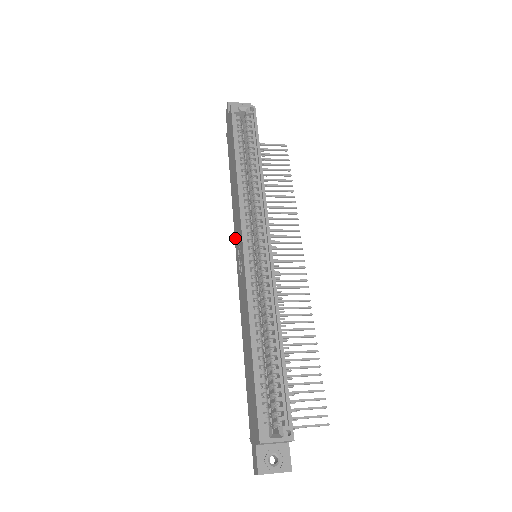
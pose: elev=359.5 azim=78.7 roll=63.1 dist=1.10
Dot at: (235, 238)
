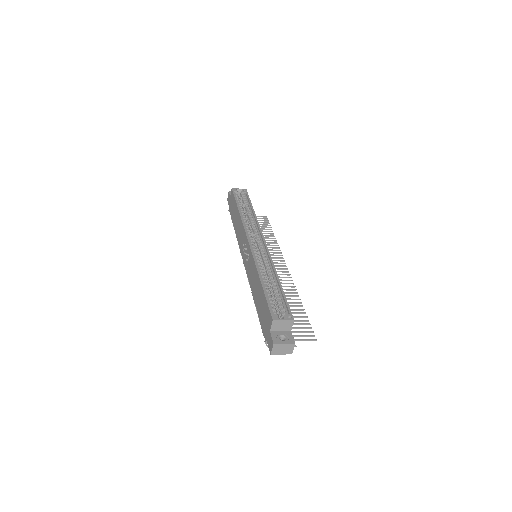
Dot at: (241, 251)
